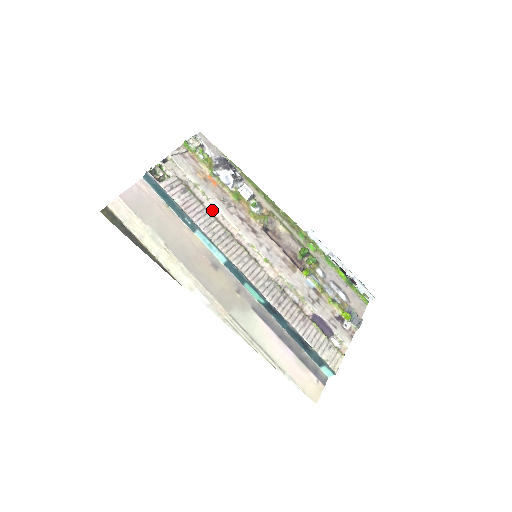
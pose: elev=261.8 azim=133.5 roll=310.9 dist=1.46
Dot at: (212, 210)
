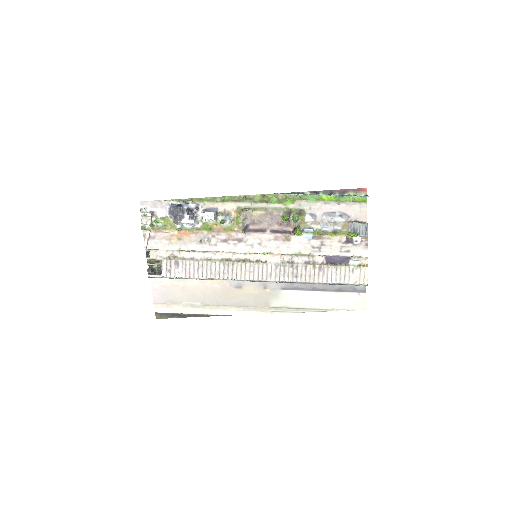
Dot at: (203, 256)
